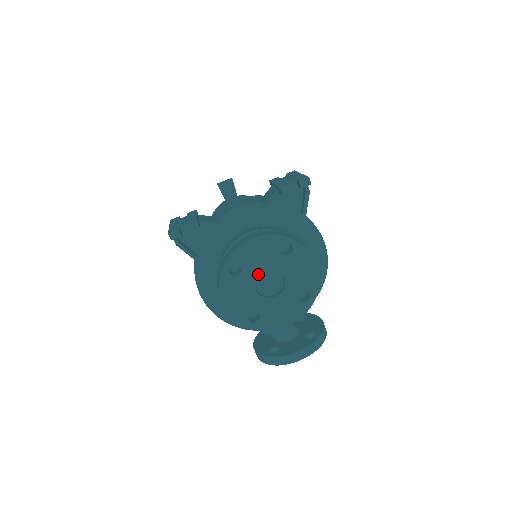
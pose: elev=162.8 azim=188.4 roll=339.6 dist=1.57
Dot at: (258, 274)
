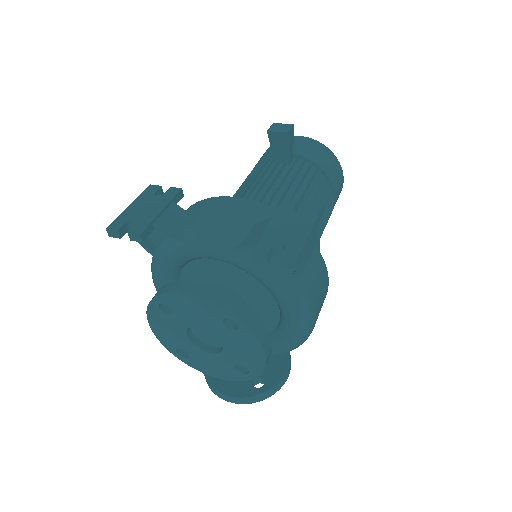
Dot at: (192, 325)
